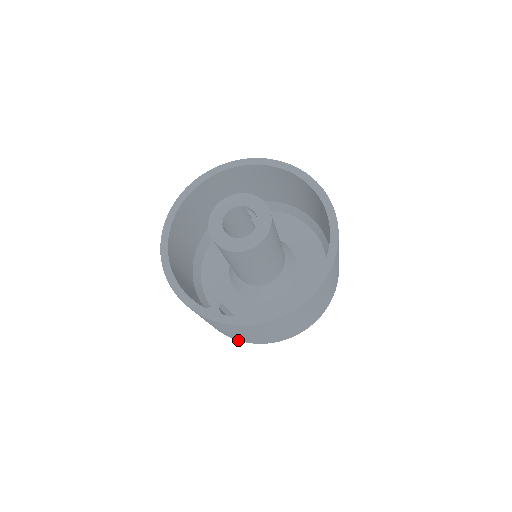
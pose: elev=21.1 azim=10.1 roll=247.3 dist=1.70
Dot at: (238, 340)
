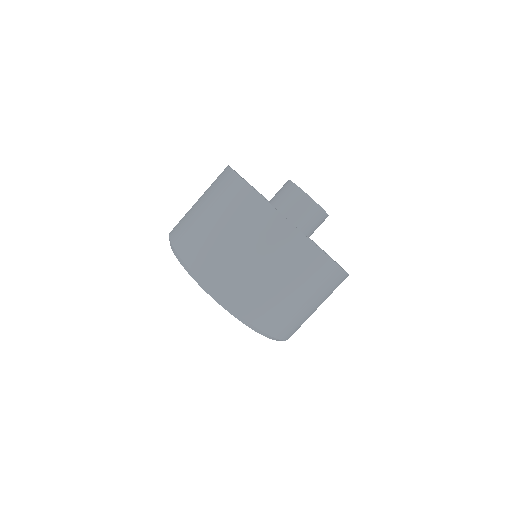
Dot at: (215, 293)
